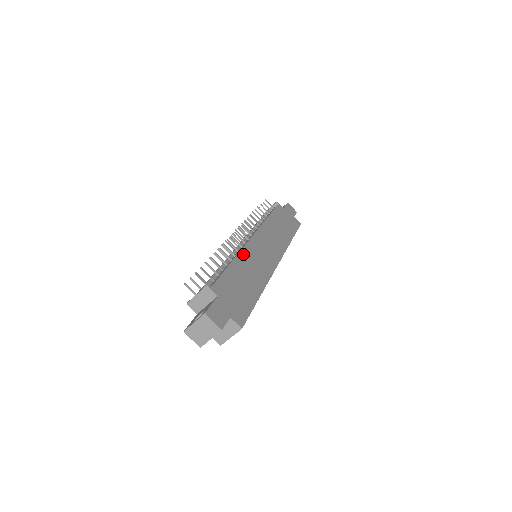
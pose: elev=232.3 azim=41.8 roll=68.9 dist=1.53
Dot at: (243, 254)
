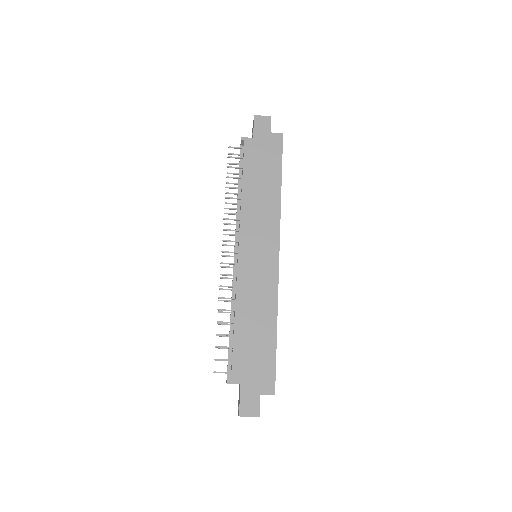
Dot at: (240, 295)
